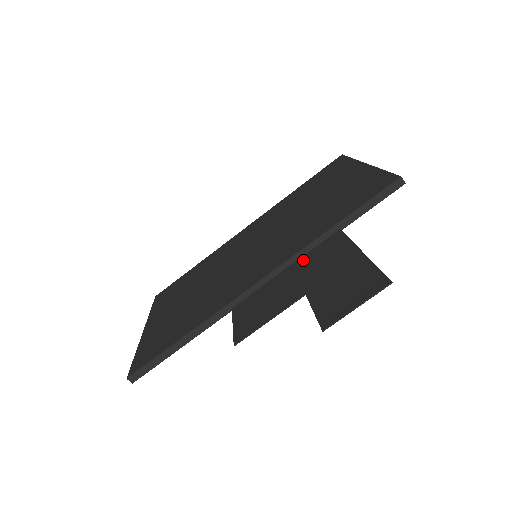
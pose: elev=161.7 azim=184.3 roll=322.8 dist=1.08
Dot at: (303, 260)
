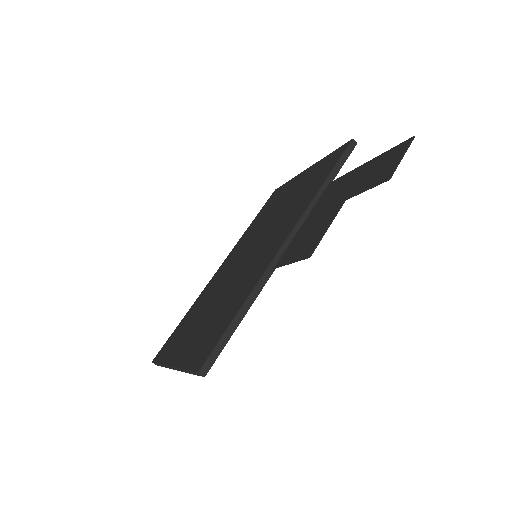
Dot at: (316, 208)
